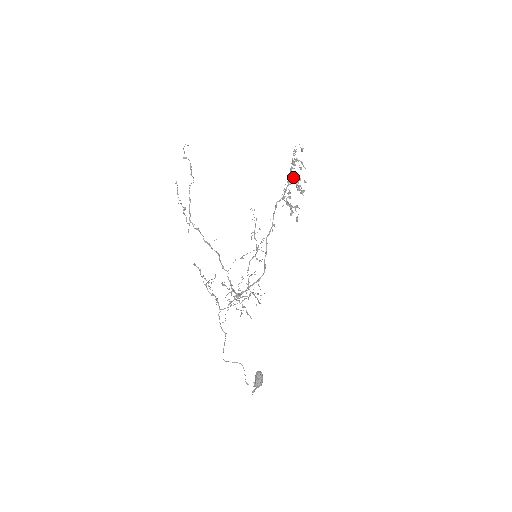
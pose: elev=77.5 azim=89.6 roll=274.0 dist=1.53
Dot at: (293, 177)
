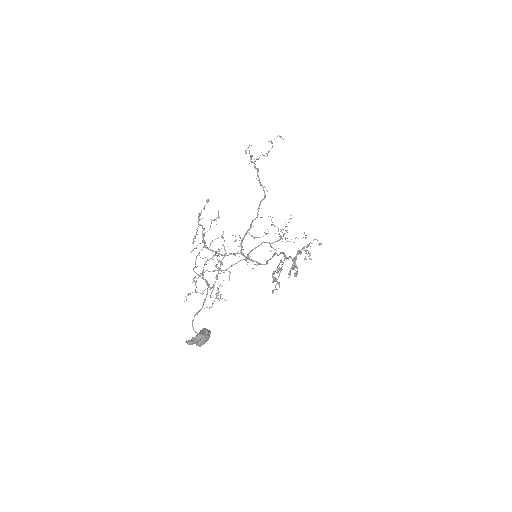
Dot at: (296, 258)
